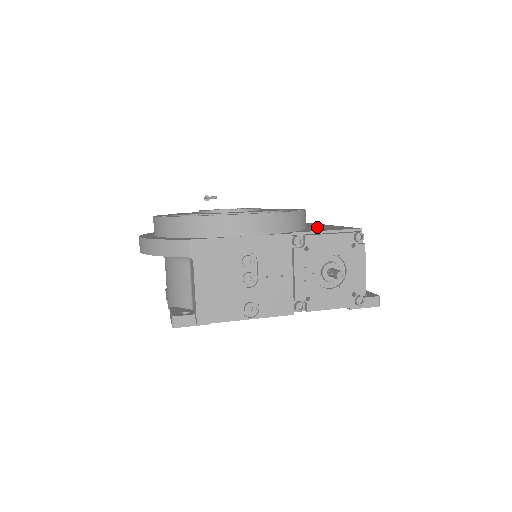
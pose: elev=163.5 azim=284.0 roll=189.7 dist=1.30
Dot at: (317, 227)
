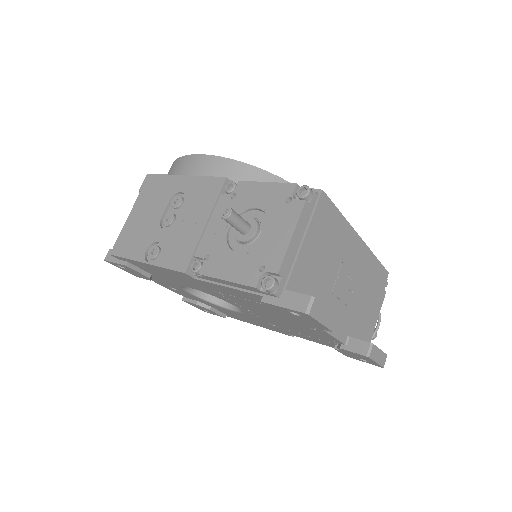
Dot at: occluded
